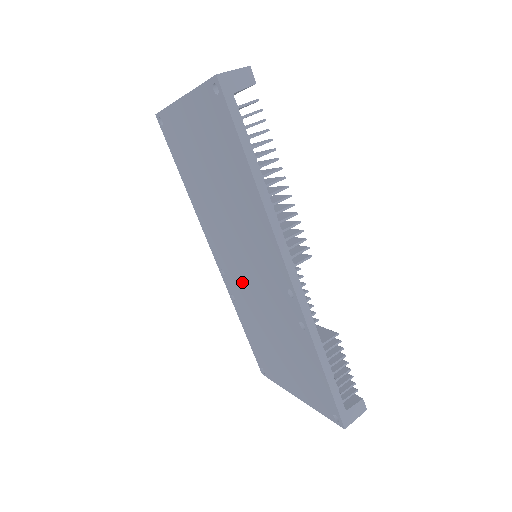
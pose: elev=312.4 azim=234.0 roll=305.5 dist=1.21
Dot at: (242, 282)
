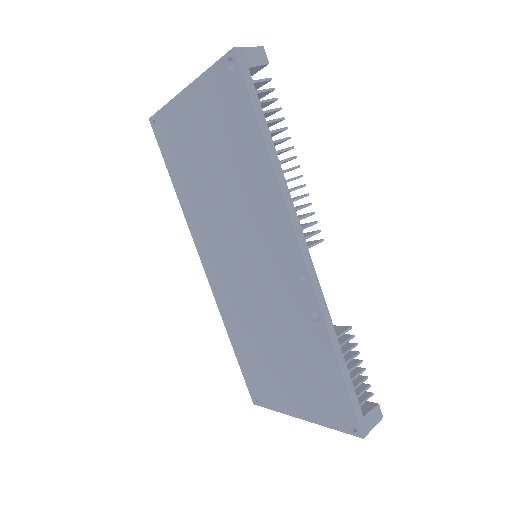
Dot at: (239, 288)
